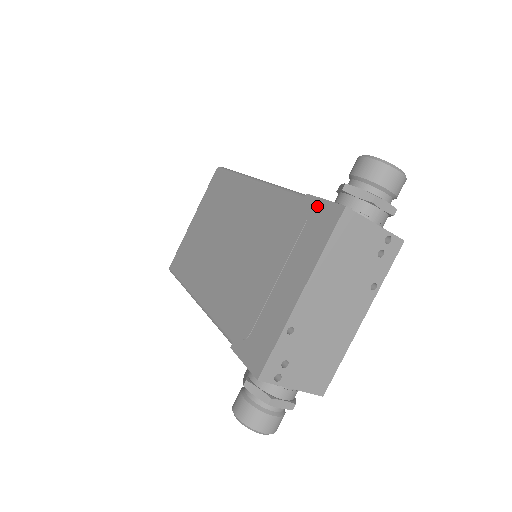
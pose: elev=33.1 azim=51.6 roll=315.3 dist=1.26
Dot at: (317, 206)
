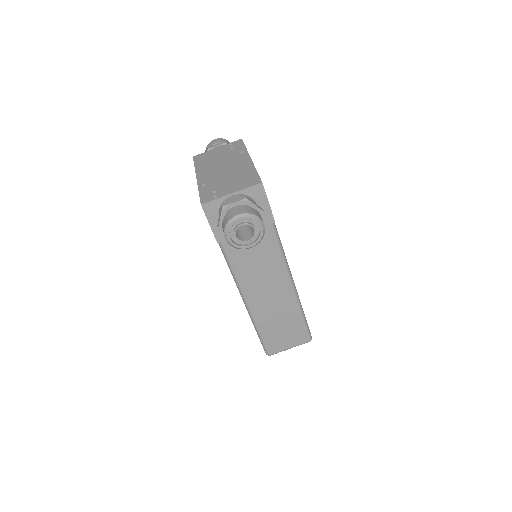
Dot at: occluded
